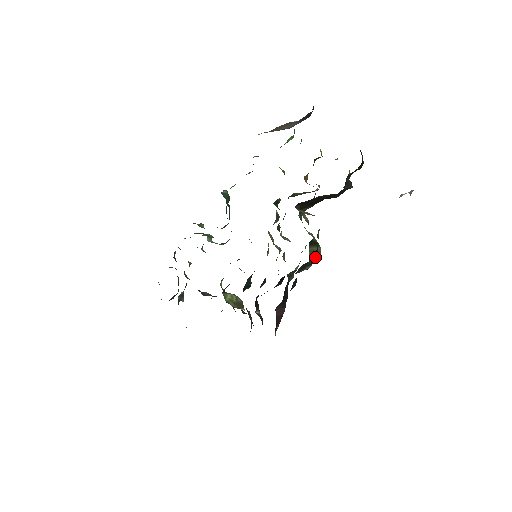
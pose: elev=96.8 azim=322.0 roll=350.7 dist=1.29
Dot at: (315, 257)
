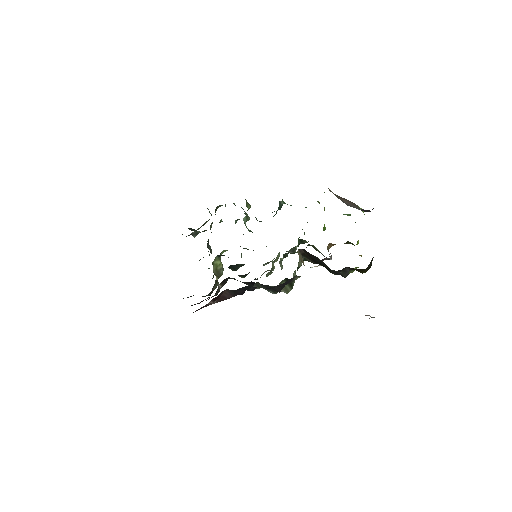
Dot at: (278, 287)
